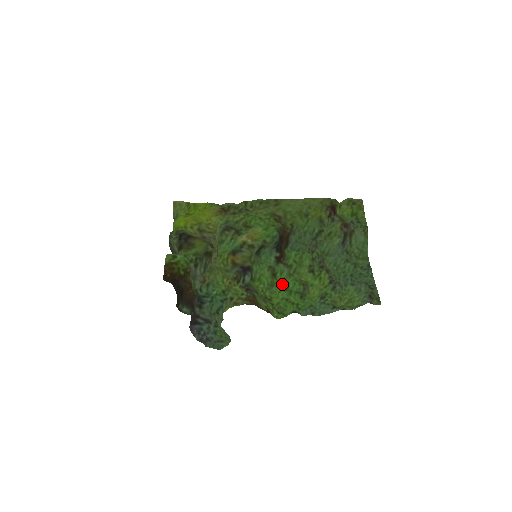
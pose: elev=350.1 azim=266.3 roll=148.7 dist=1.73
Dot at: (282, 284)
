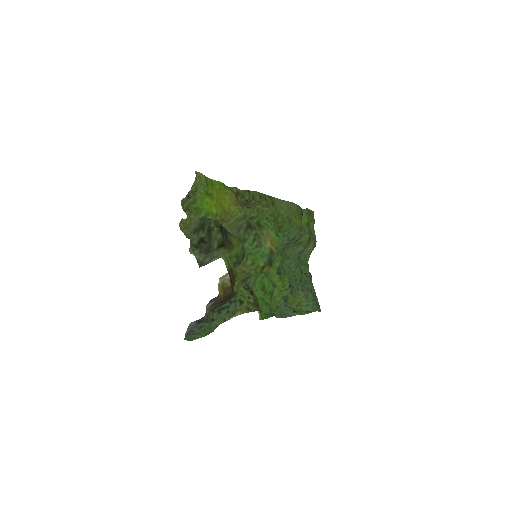
Dot at: (259, 283)
